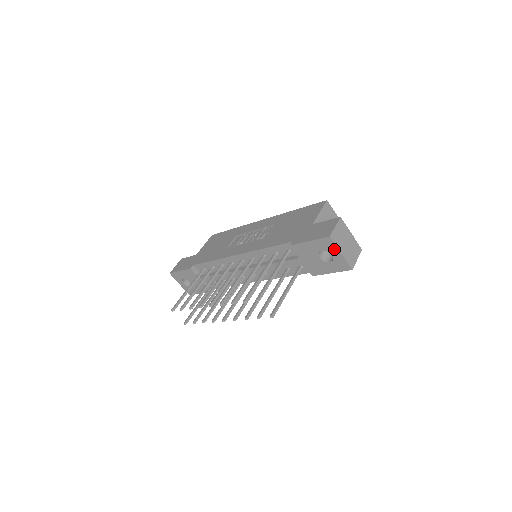
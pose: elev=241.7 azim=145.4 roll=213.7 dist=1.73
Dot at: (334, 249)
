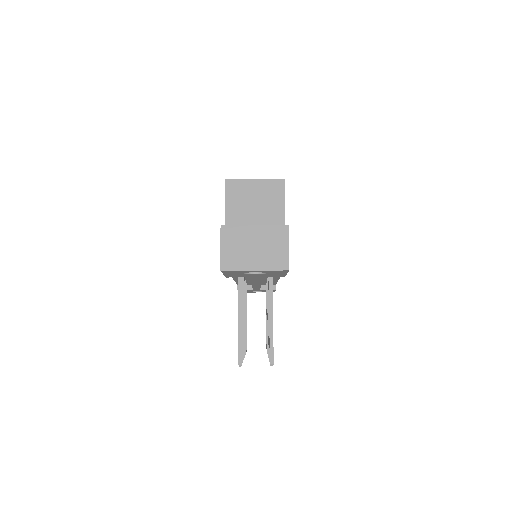
Dot at: (244, 271)
